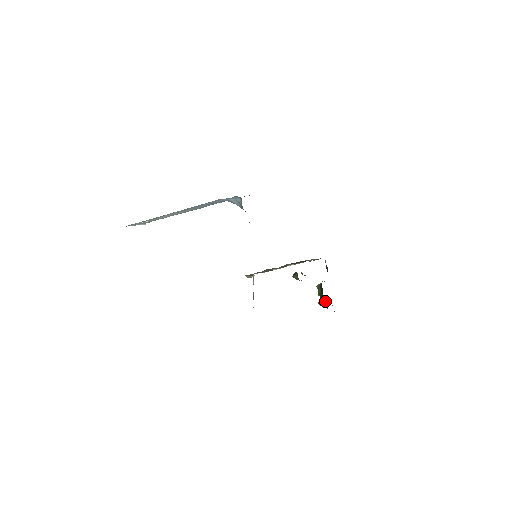
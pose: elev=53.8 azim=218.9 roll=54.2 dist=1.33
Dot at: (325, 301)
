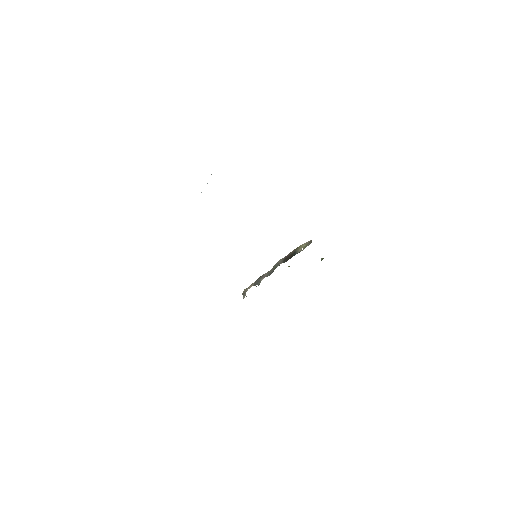
Dot at: occluded
